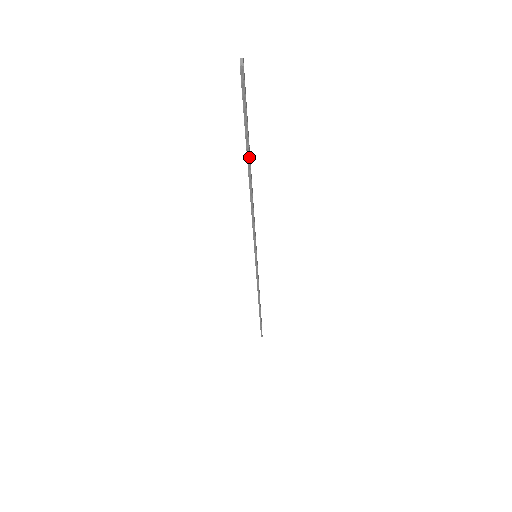
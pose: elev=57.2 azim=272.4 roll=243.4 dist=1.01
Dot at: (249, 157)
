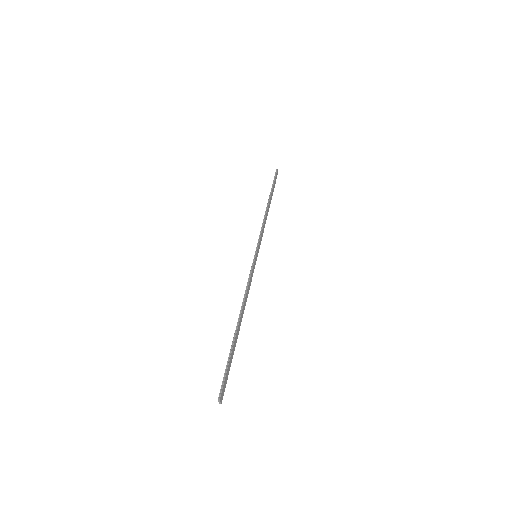
Dot at: occluded
